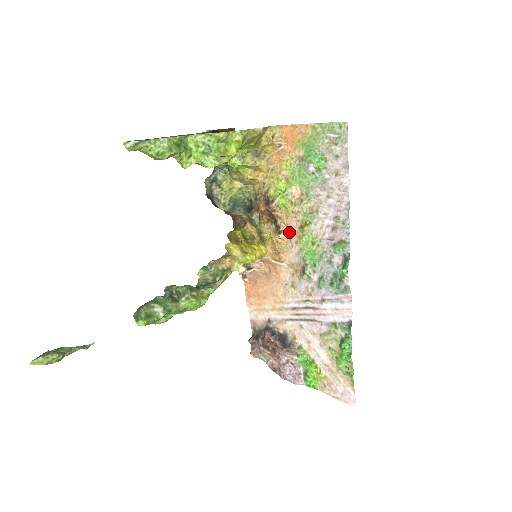
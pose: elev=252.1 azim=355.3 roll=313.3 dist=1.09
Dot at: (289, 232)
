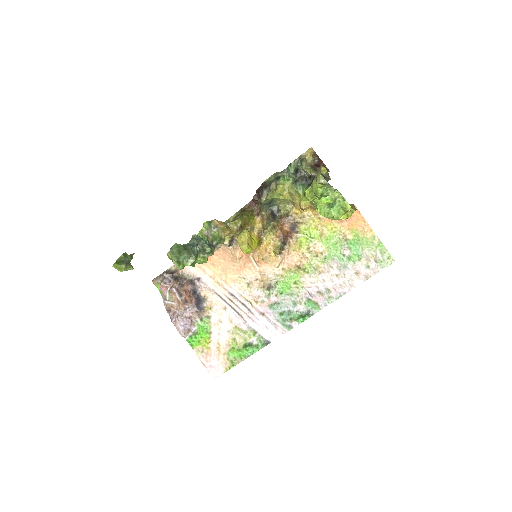
Dot at: (286, 258)
